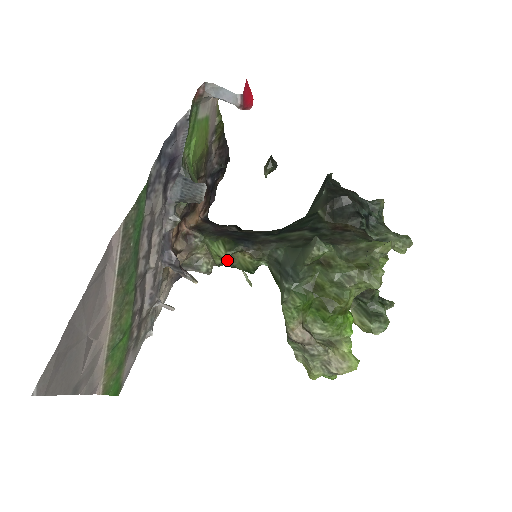
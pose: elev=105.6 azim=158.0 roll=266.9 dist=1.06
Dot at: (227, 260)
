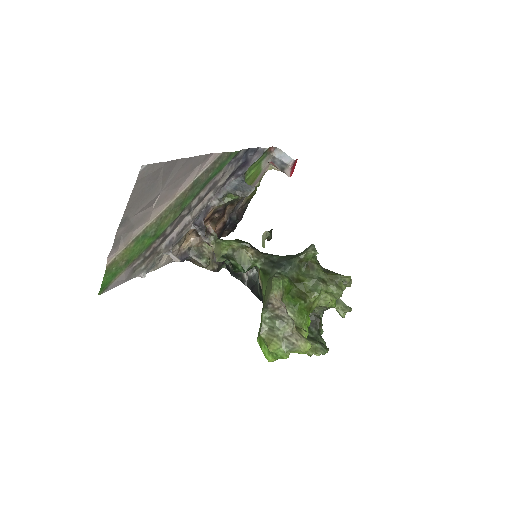
Dot at: (233, 251)
